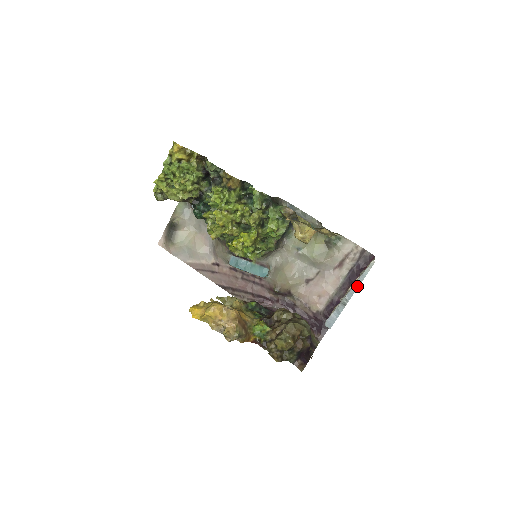
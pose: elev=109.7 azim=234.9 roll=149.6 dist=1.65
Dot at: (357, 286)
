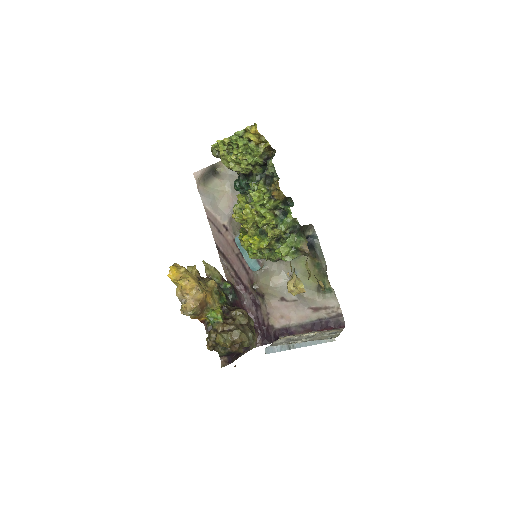
Dot at: (309, 344)
